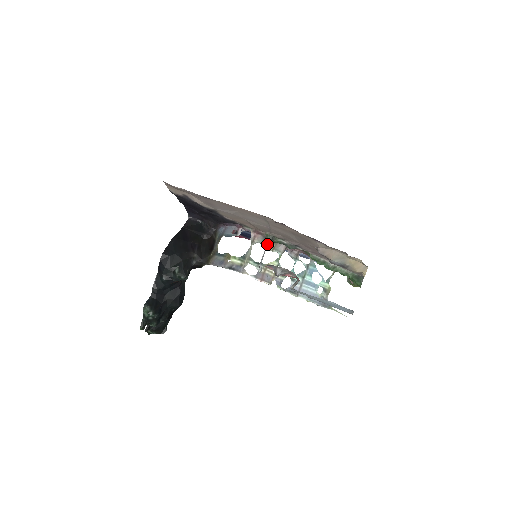
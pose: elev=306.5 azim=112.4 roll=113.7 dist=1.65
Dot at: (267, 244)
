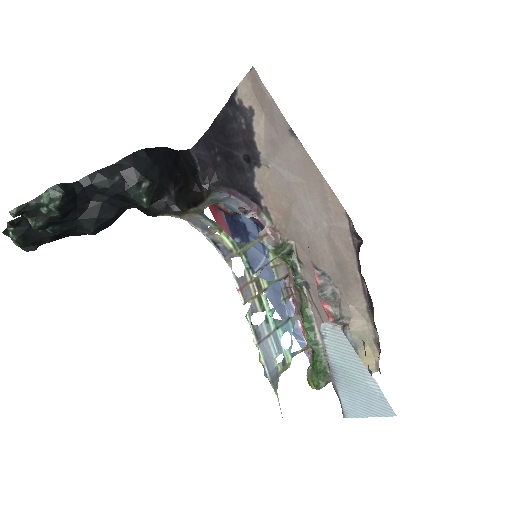
Dot at: (280, 254)
